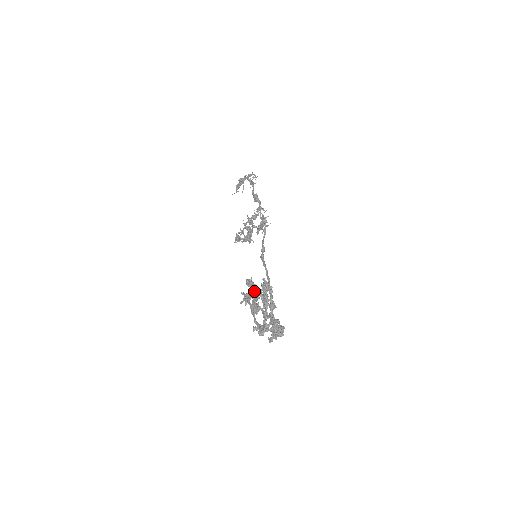
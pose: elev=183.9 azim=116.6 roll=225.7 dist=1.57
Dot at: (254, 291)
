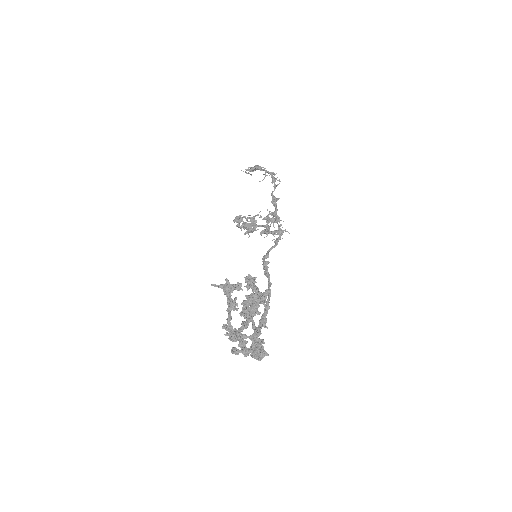
Dot at: (256, 295)
